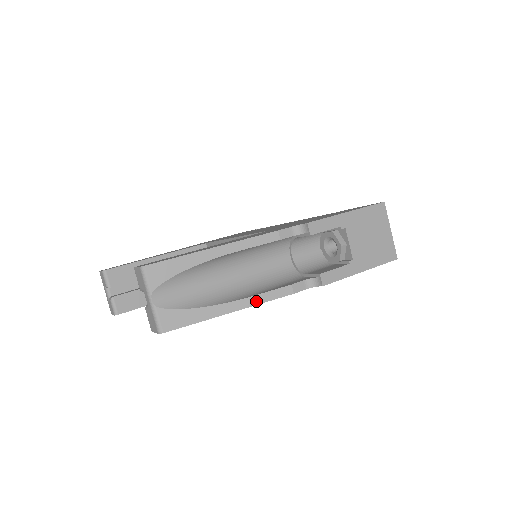
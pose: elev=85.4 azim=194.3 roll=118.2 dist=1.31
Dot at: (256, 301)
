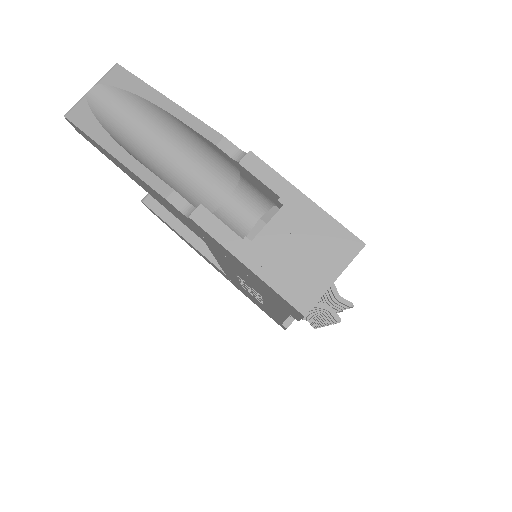
Dot at: (136, 168)
